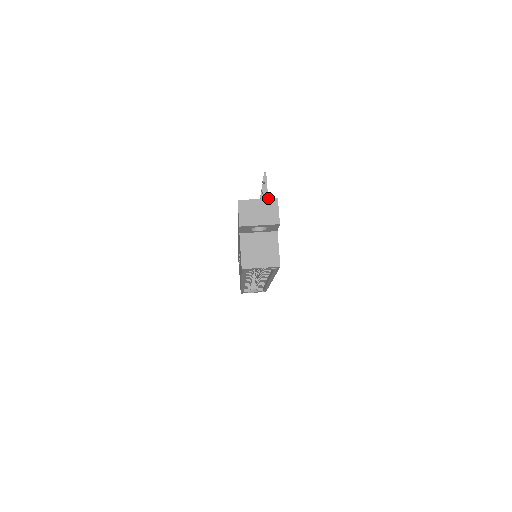
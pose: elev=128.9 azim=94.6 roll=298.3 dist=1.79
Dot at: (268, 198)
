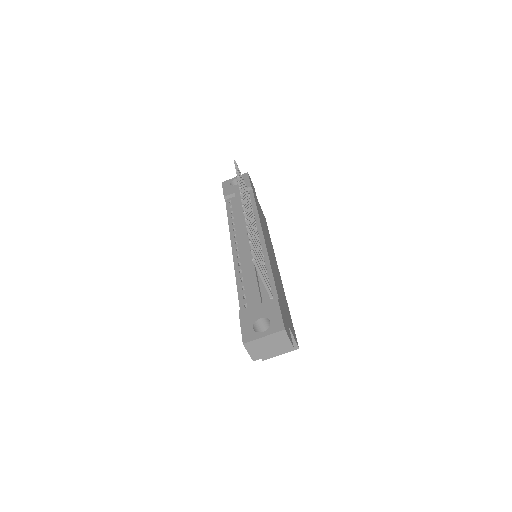
Dot at: (275, 333)
